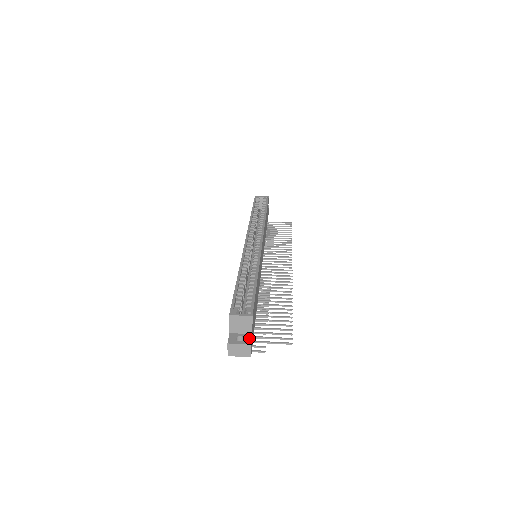
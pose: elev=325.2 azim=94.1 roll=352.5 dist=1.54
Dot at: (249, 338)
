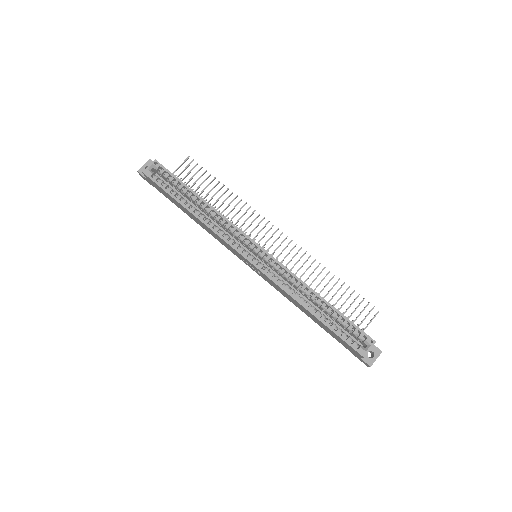
Dot at: (375, 348)
